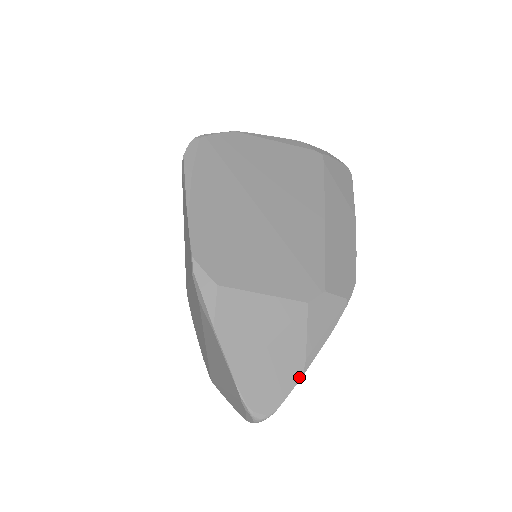
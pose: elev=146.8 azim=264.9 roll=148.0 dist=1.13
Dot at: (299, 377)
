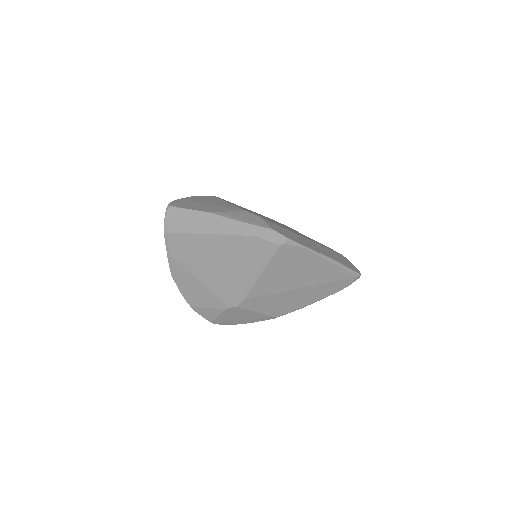
Dot at: (206, 211)
